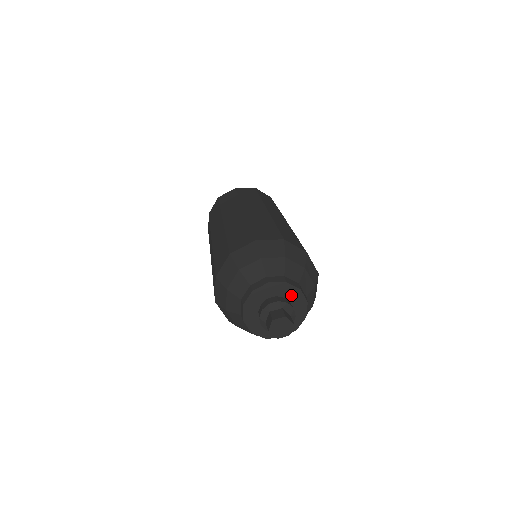
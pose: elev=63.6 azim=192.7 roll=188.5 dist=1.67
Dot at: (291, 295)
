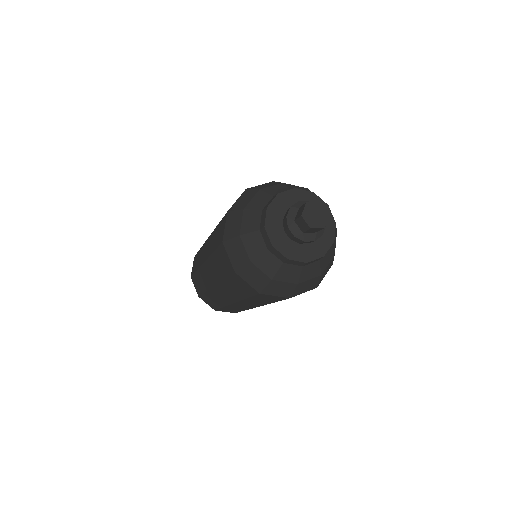
Dot at: (295, 200)
